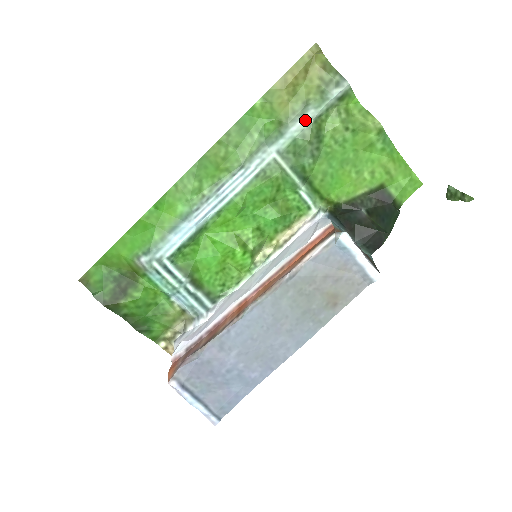
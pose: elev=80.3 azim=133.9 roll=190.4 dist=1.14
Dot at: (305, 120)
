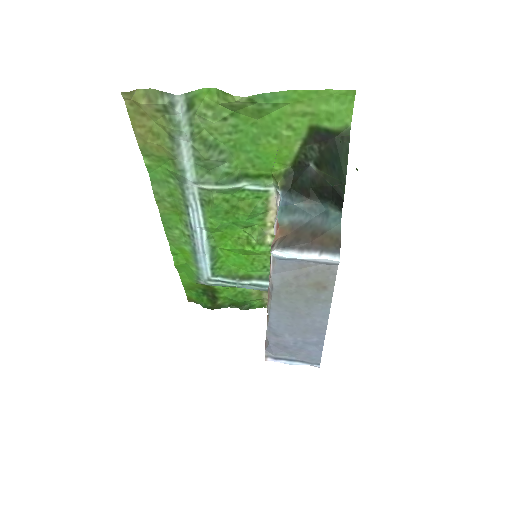
Dot at: (185, 147)
